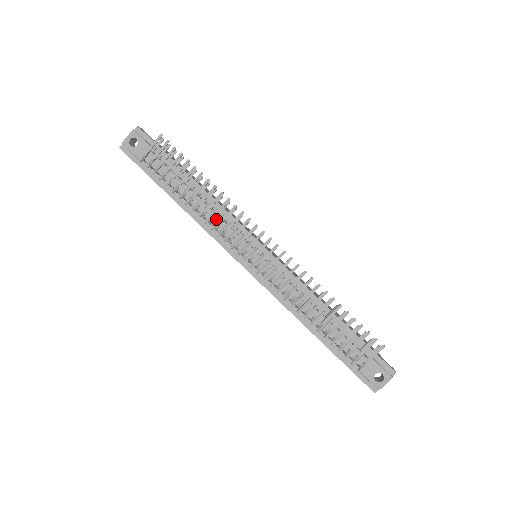
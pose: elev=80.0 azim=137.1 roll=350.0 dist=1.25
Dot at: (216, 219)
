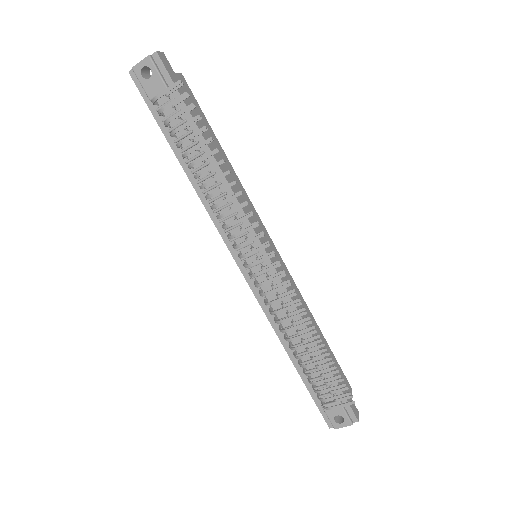
Dot at: occluded
